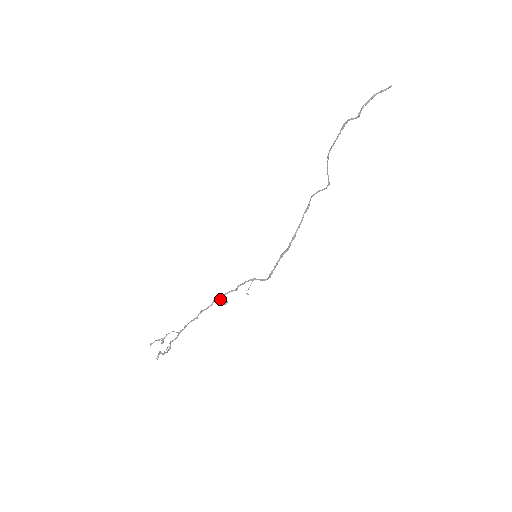
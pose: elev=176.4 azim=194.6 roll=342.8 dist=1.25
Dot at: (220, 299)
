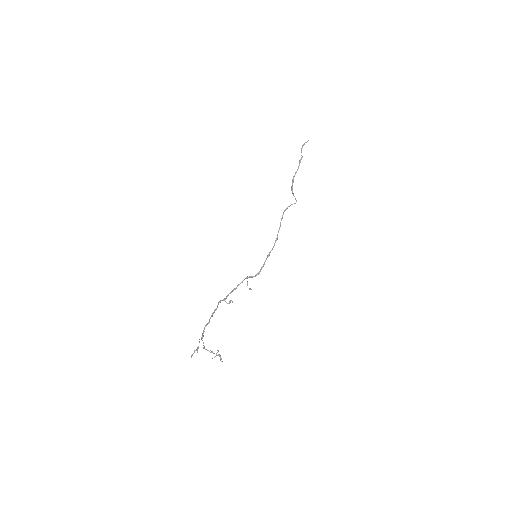
Dot at: occluded
